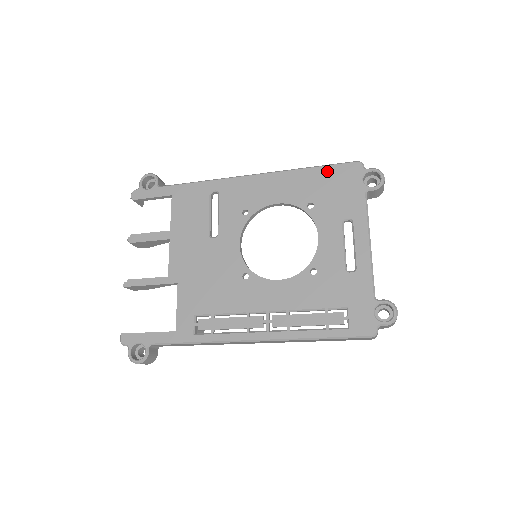
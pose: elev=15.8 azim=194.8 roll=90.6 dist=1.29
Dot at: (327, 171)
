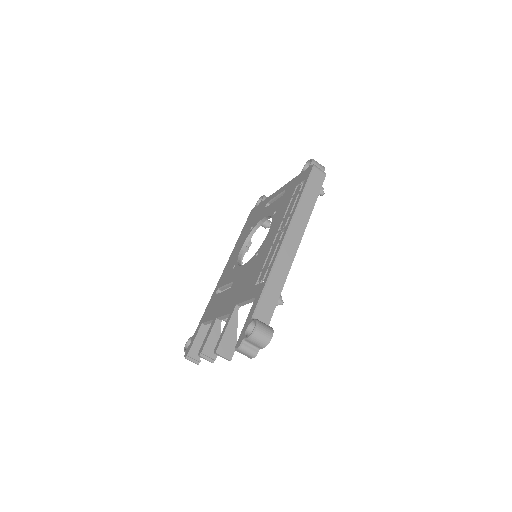
Dot at: (245, 226)
